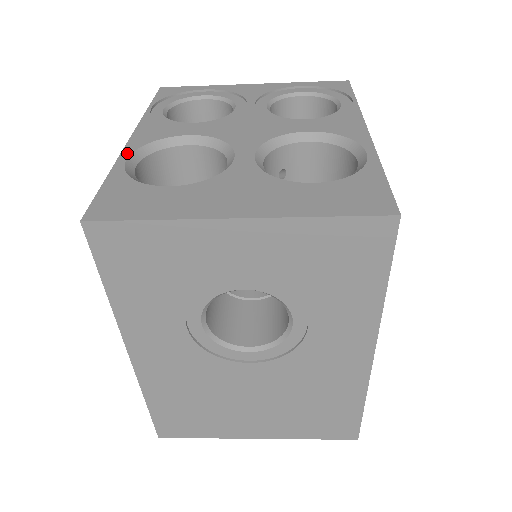
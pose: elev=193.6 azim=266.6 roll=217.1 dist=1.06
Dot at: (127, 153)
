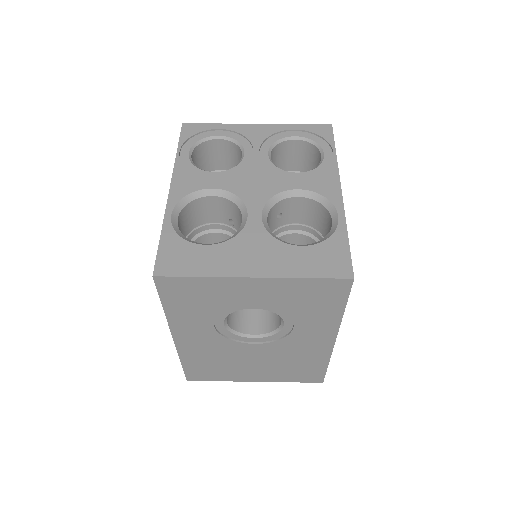
Dot at: (171, 207)
